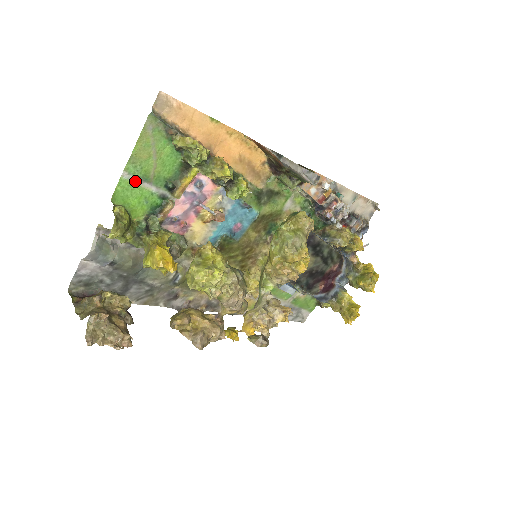
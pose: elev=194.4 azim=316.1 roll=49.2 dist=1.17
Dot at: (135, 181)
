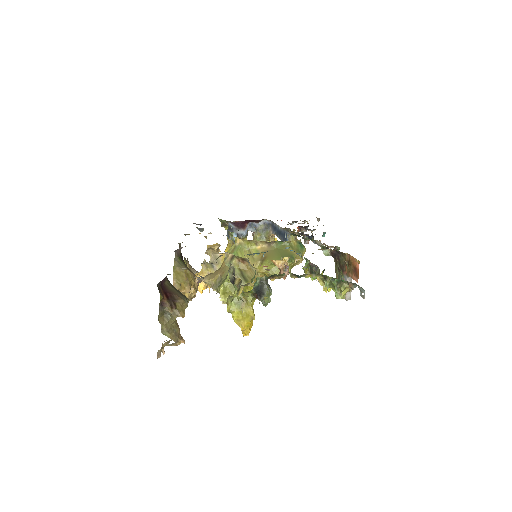
Dot at: occluded
